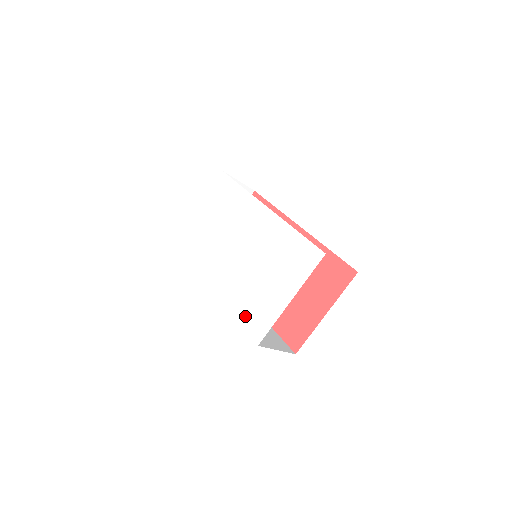
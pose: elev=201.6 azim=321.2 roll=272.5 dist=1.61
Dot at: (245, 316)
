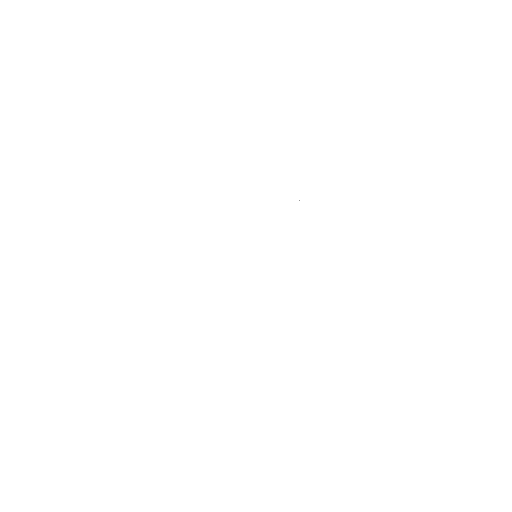
Dot at: (325, 327)
